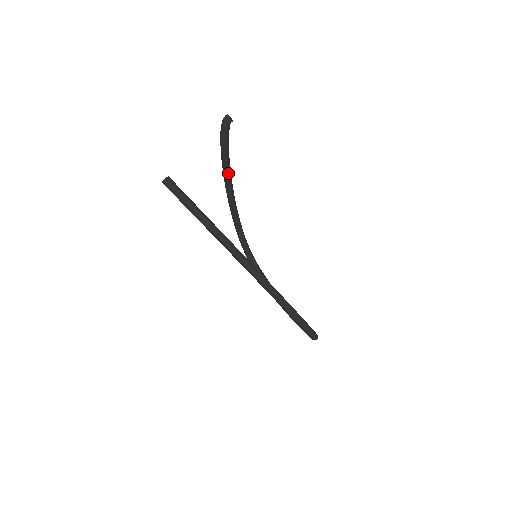
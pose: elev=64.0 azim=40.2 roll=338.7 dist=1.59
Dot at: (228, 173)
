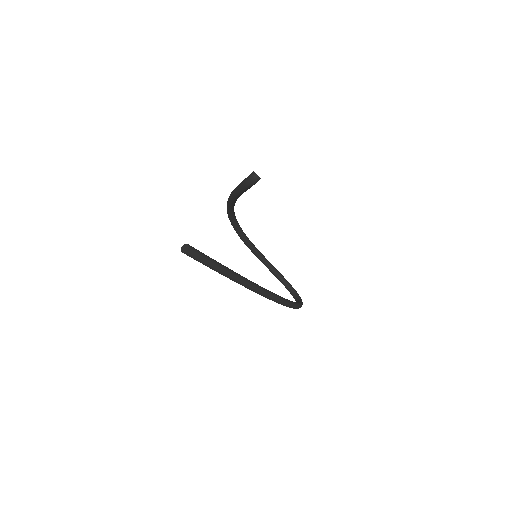
Dot at: occluded
